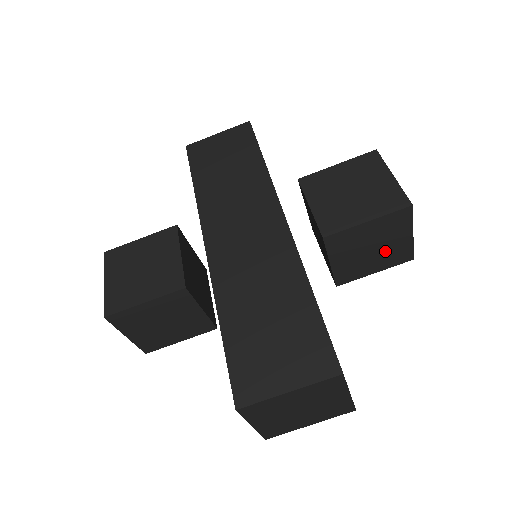
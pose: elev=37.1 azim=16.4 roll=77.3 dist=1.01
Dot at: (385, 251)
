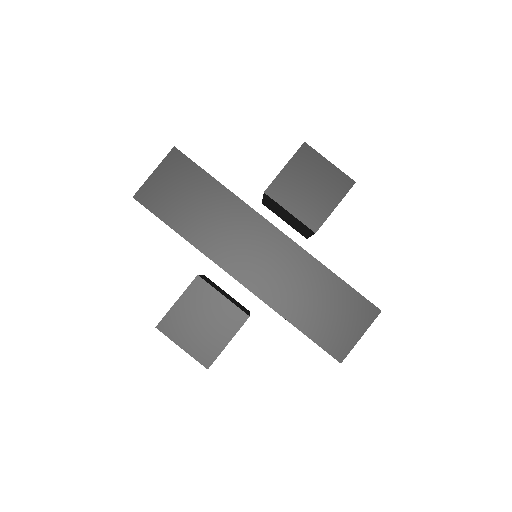
Dot at: occluded
